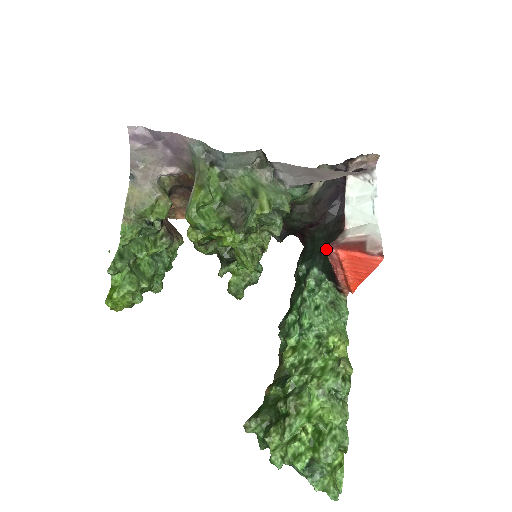
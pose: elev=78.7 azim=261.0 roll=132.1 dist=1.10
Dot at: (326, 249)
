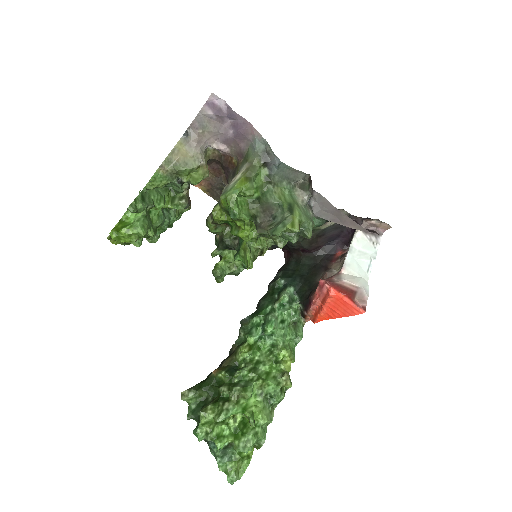
Dot at: (322, 282)
